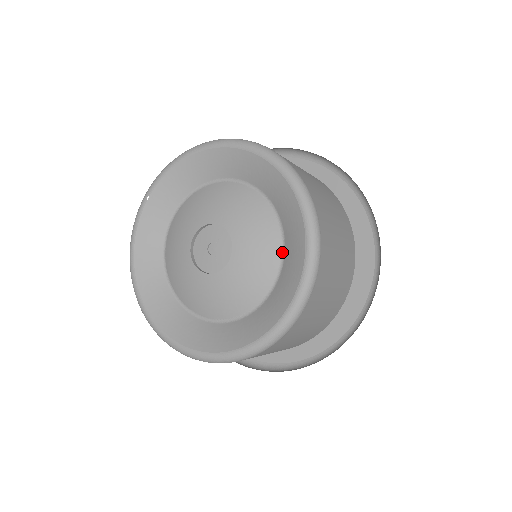
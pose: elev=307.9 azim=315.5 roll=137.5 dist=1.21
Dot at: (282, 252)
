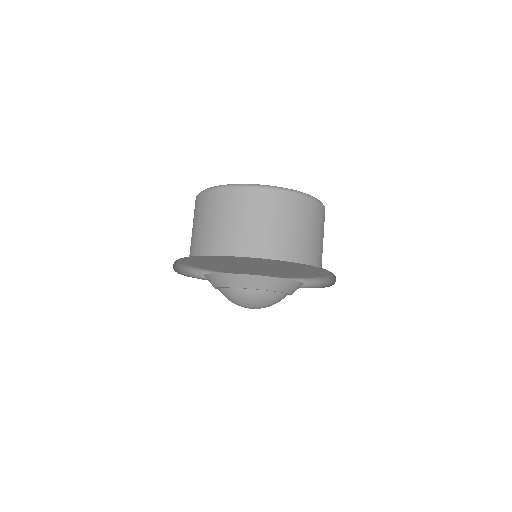
Dot at: occluded
